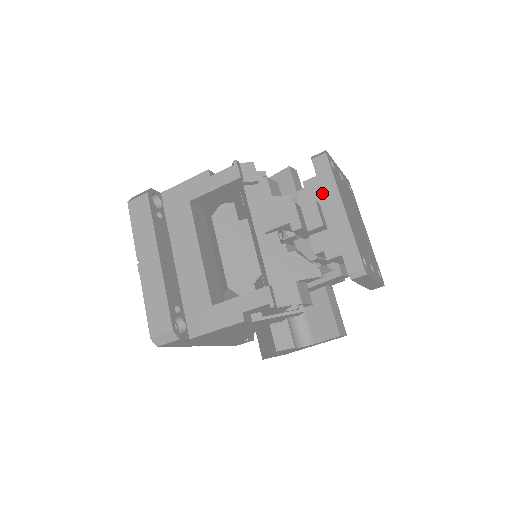
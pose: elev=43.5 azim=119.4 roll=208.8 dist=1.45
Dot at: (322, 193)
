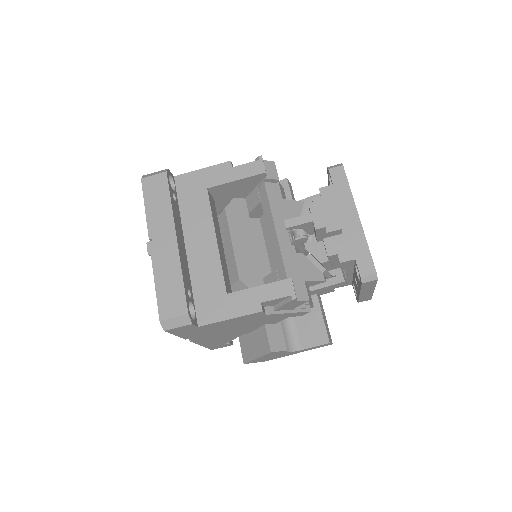
Dot at: (338, 201)
